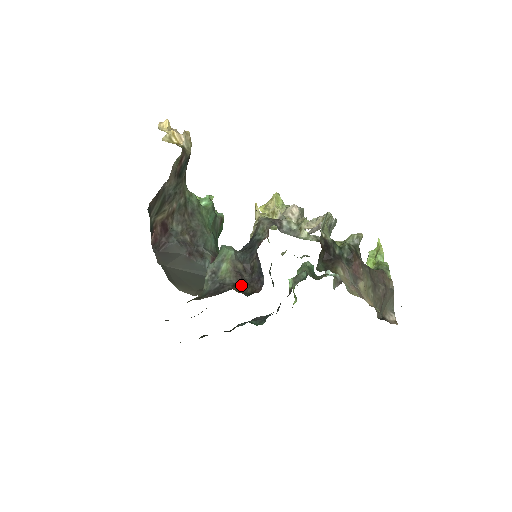
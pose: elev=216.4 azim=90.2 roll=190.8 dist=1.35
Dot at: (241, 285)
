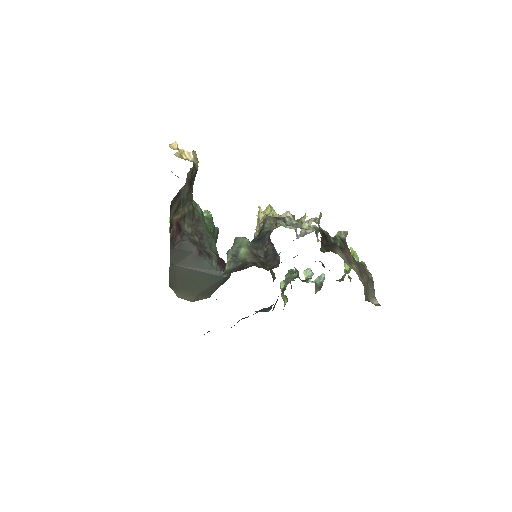
Dot at: (260, 263)
